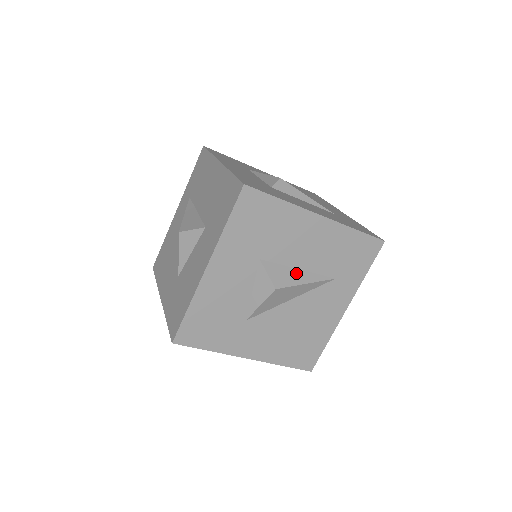
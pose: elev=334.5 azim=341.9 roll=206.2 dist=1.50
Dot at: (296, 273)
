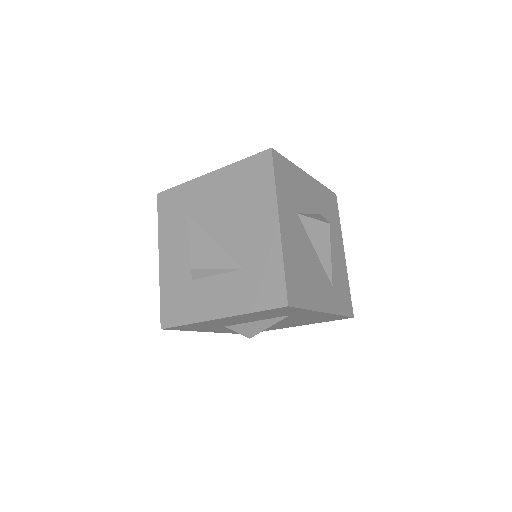
Dot at: occluded
